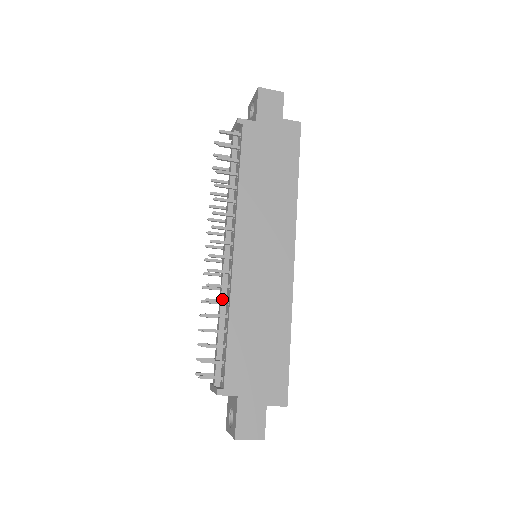
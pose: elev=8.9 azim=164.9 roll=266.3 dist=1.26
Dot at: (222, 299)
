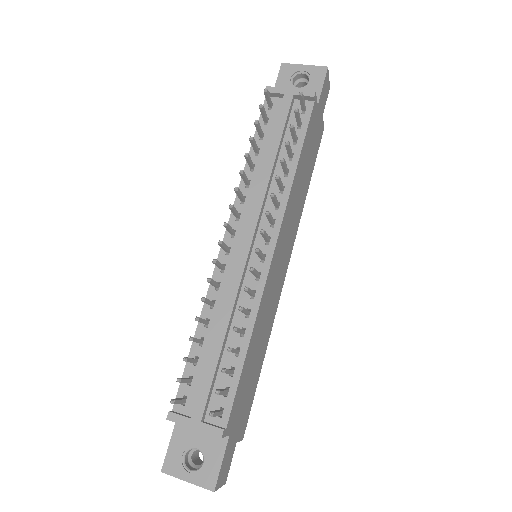
Dot at: (234, 305)
